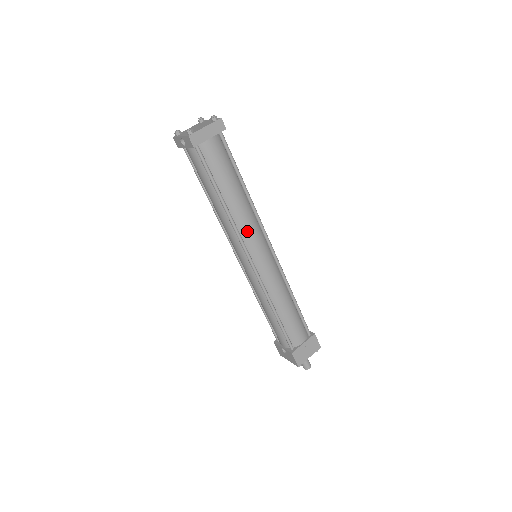
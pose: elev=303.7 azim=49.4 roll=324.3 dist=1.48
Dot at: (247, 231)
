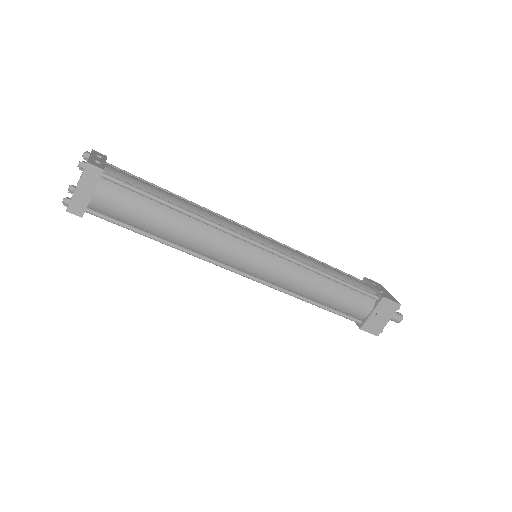
Dot at: (217, 252)
